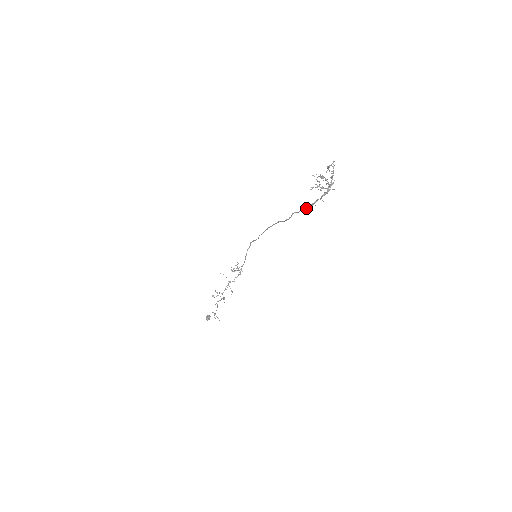
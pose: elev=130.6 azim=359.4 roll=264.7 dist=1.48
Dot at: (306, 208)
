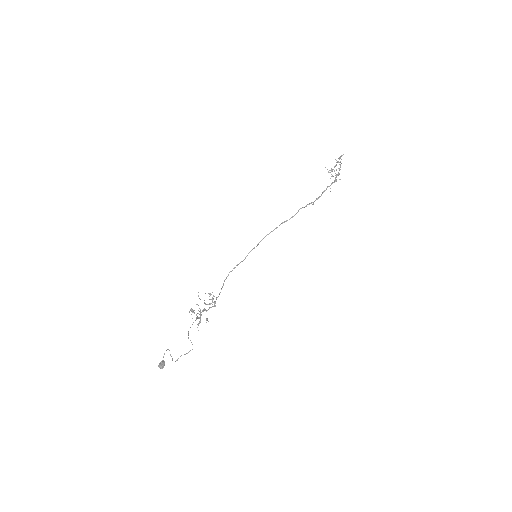
Dot at: occluded
